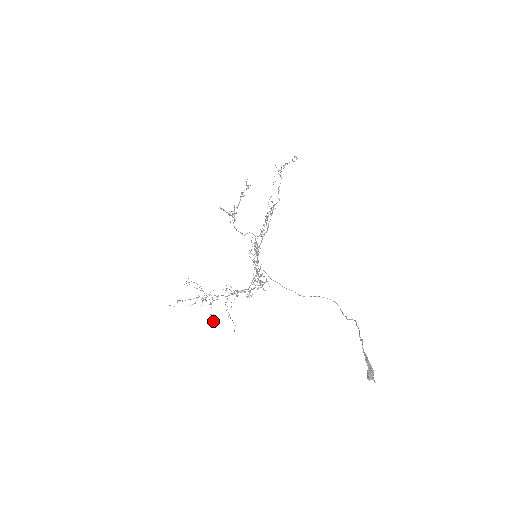
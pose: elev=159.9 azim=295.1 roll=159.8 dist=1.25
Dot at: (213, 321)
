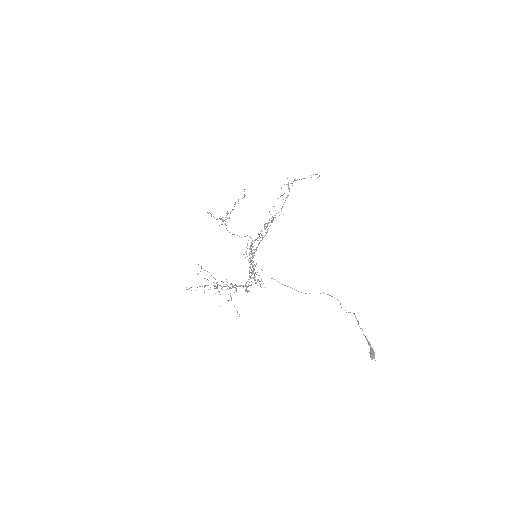
Dot at: occluded
